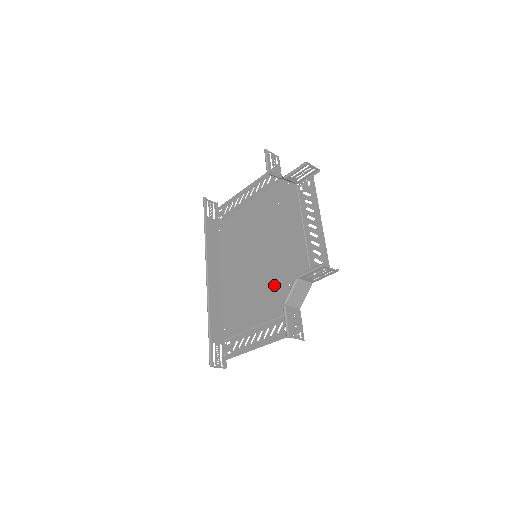
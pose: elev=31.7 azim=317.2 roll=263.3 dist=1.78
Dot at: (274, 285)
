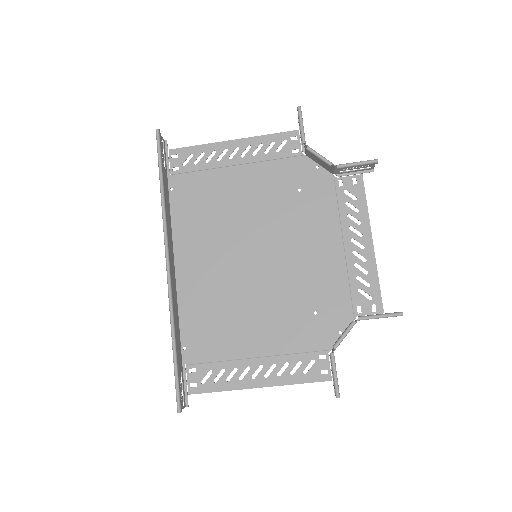
Dot at: (288, 307)
